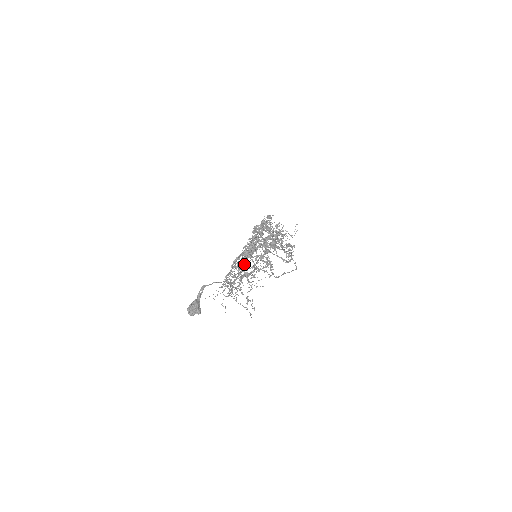
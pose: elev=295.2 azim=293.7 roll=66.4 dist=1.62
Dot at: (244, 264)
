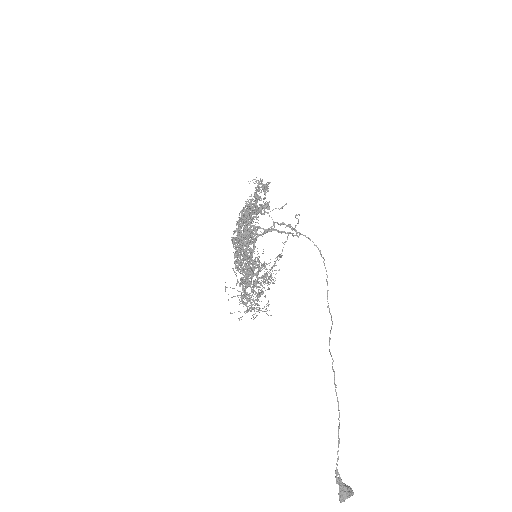
Dot at: occluded
